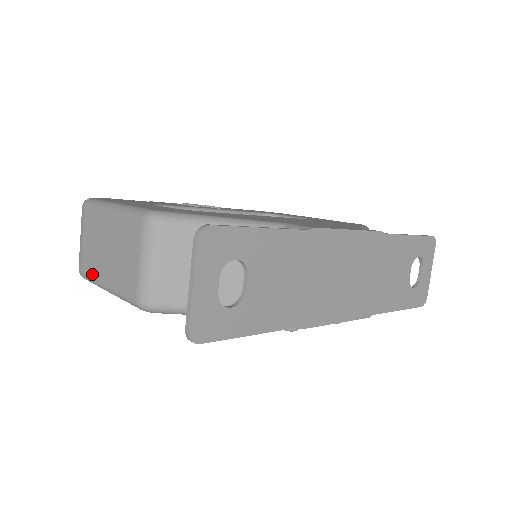
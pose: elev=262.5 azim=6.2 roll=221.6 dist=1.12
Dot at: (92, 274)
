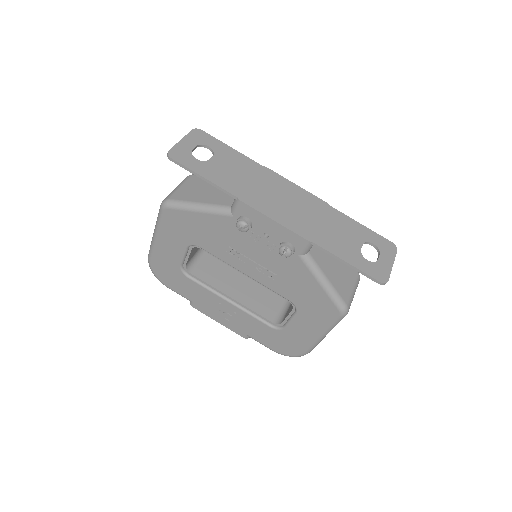
Dot at: occluded
